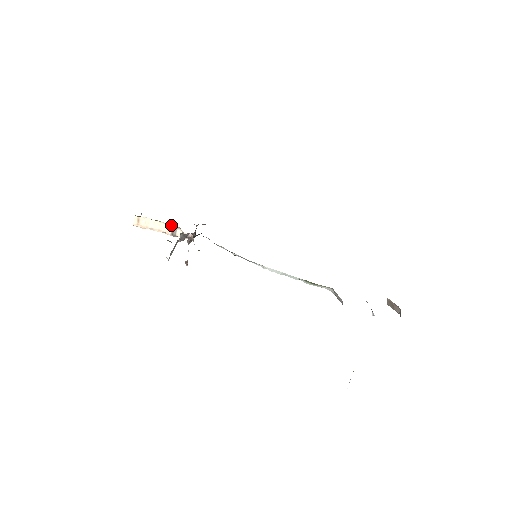
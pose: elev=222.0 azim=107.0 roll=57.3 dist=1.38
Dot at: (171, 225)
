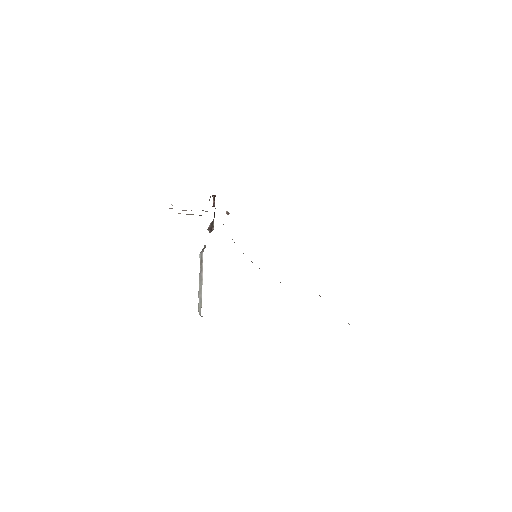
Dot at: occluded
